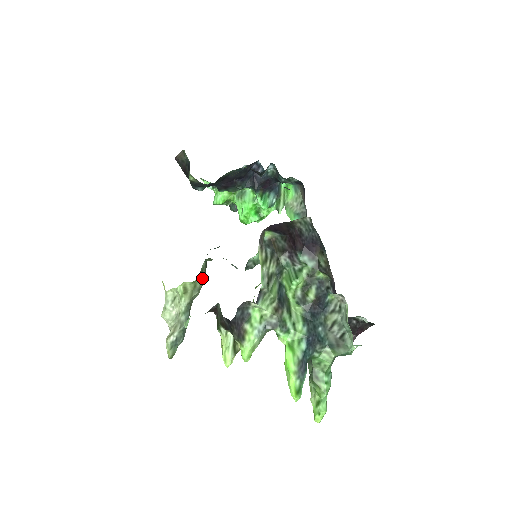
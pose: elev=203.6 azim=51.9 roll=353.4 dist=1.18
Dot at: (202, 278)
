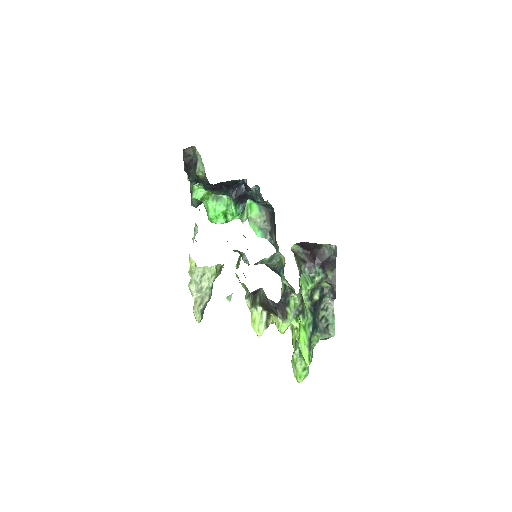
Dot at: occluded
